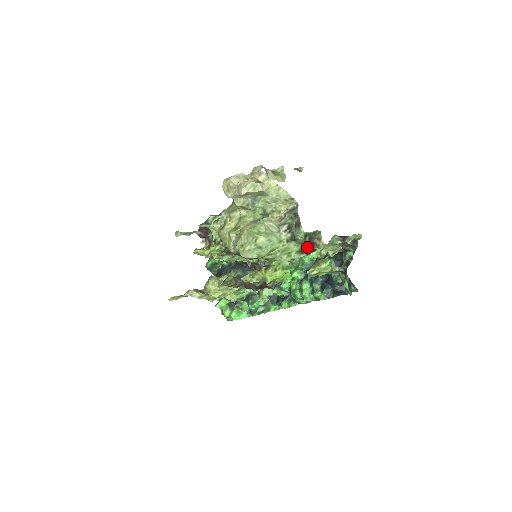
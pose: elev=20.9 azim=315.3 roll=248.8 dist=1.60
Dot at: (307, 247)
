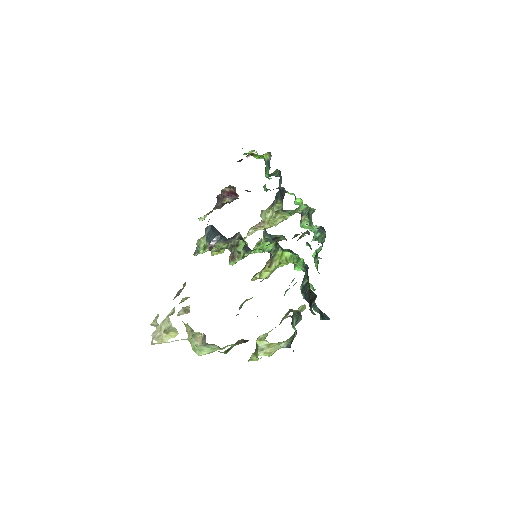
Dot at: (241, 343)
